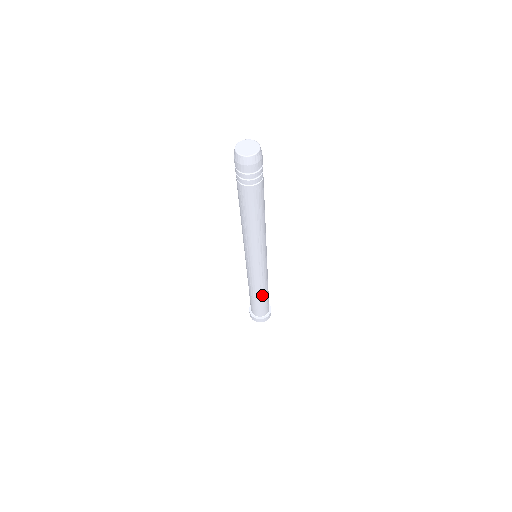
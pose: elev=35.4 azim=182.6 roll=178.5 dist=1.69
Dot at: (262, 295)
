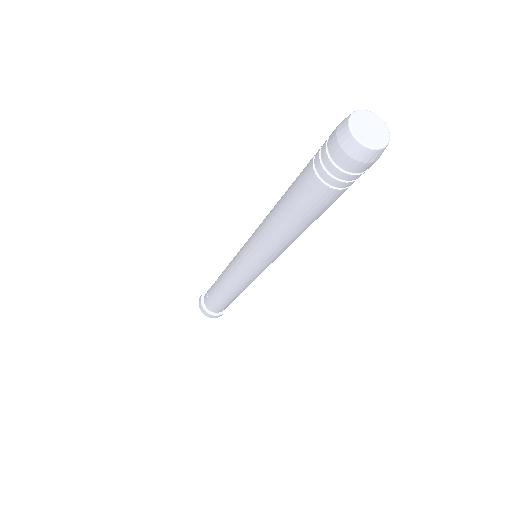
Dot at: (232, 296)
